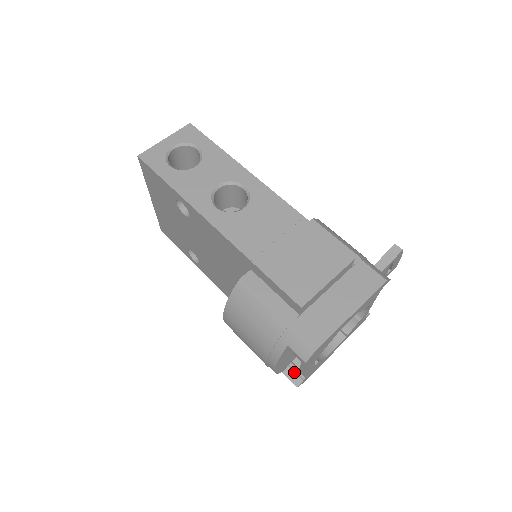
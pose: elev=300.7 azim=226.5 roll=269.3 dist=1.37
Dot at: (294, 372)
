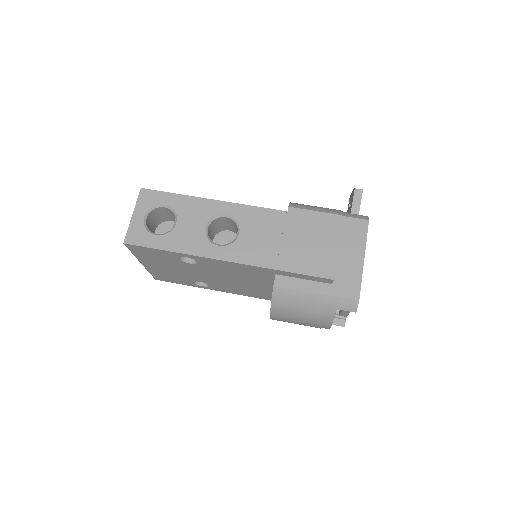
Dot at: (336, 318)
